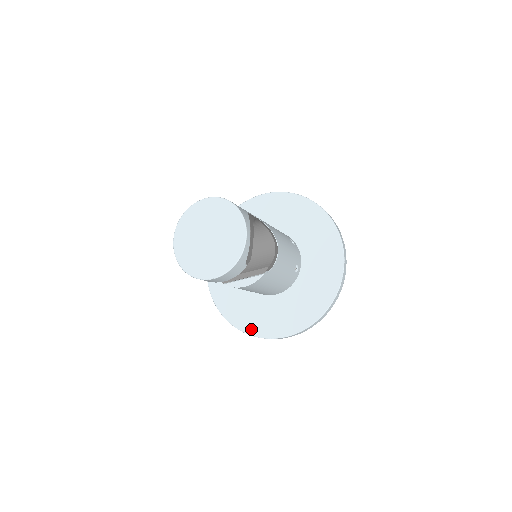
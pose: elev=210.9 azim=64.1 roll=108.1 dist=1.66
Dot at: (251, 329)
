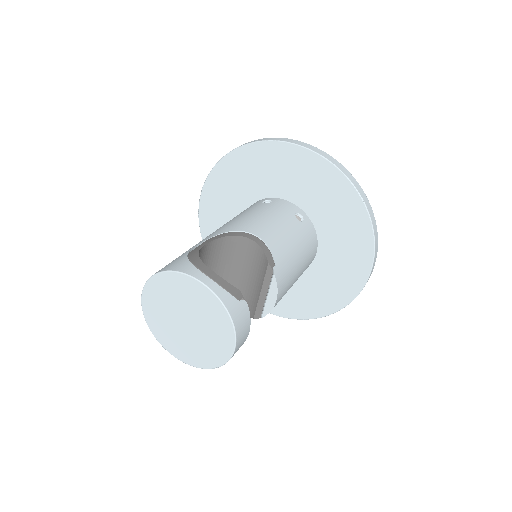
Dot at: (337, 303)
